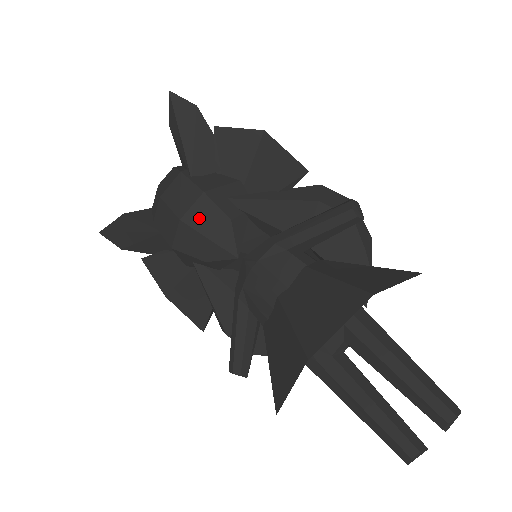
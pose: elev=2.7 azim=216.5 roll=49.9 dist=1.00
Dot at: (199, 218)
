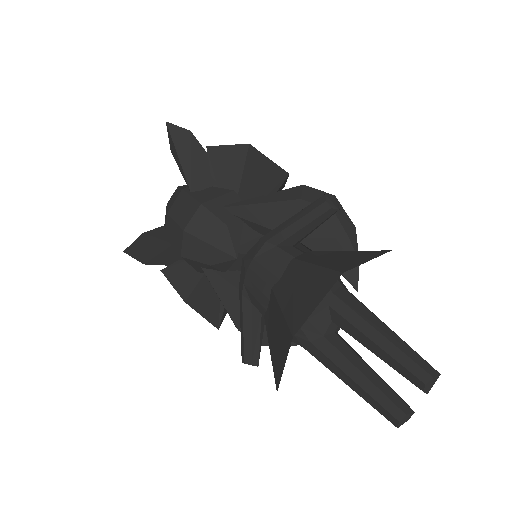
Dot at: (199, 227)
